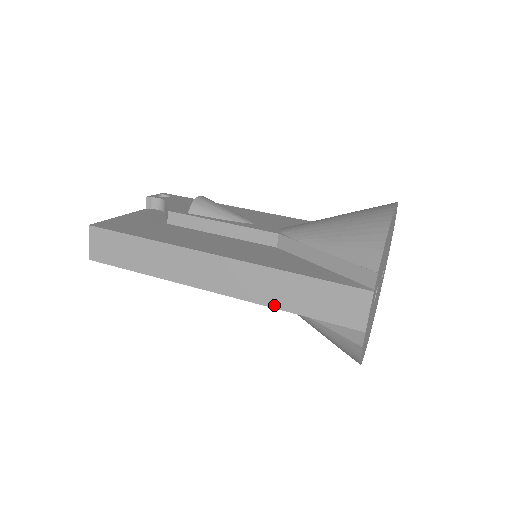
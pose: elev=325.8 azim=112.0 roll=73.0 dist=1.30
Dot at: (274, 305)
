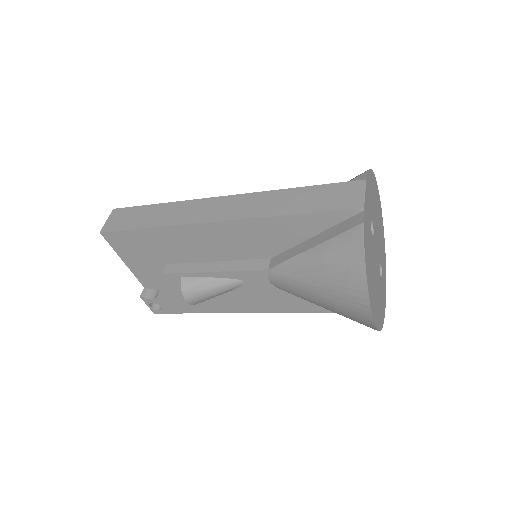
Dot at: (275, 214)
